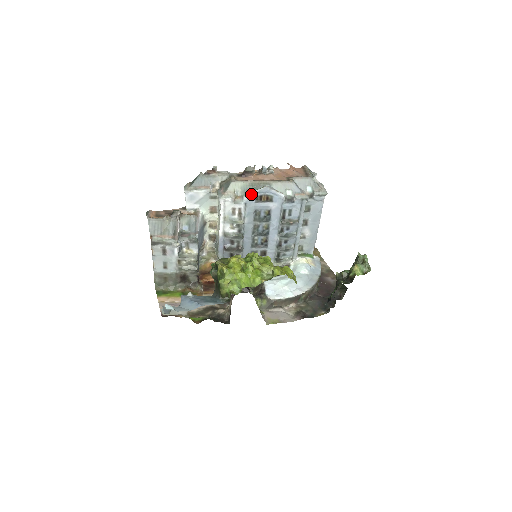
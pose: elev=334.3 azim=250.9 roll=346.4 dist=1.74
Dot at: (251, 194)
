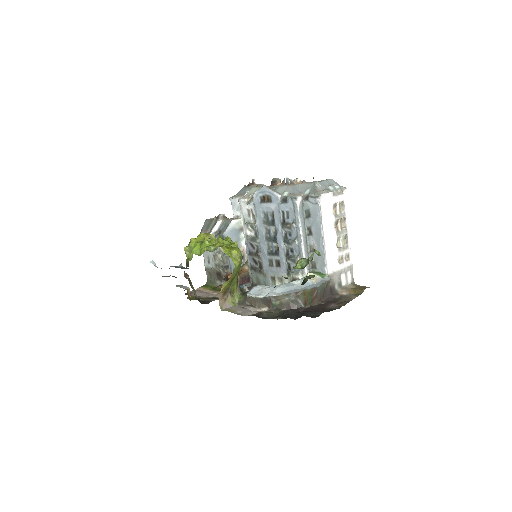
Dot at: (256, 194)
